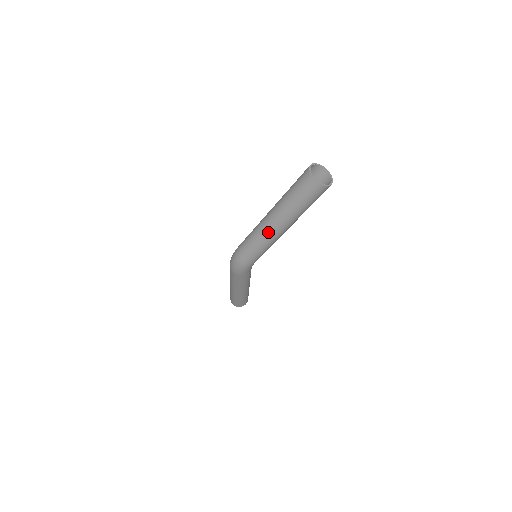
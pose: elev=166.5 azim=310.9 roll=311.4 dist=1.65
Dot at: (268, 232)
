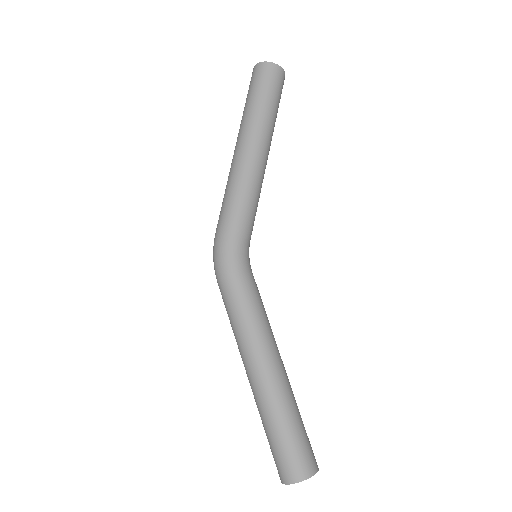
Dot at: occluded
